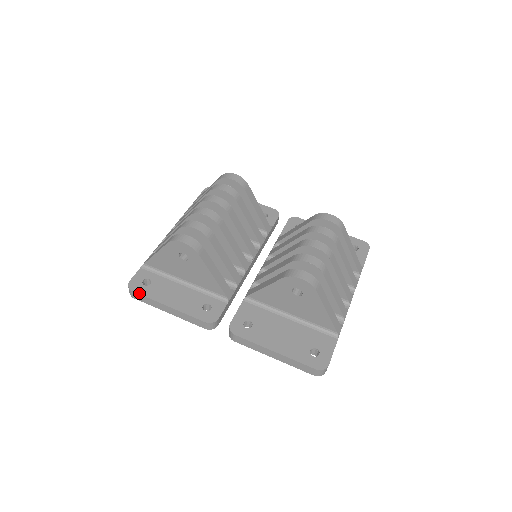
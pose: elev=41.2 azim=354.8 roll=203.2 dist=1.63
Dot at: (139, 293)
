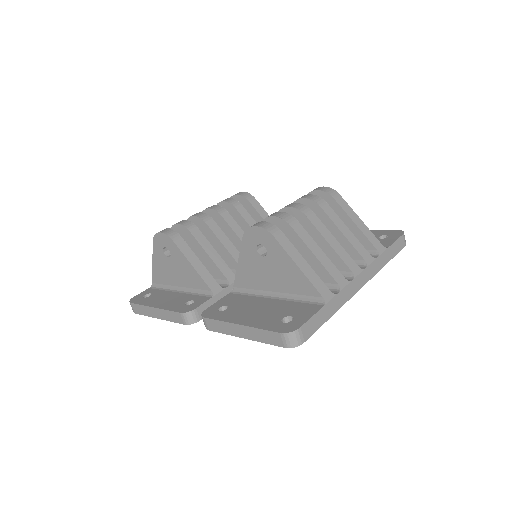
Dot at: (135, 303)
